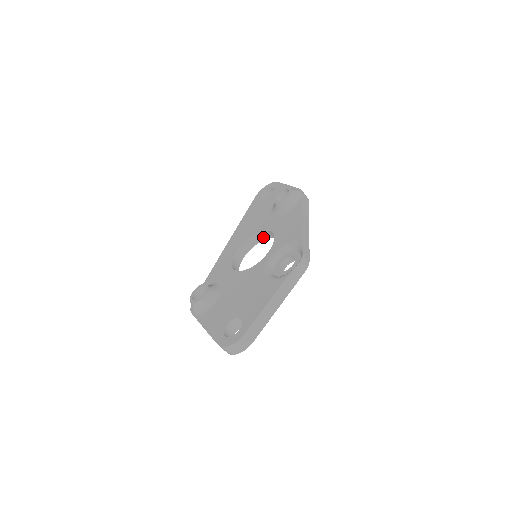
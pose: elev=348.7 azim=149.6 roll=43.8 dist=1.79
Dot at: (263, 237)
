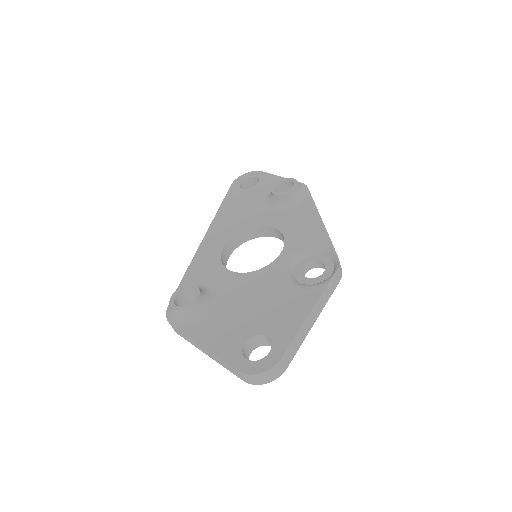
Dot at: (257, 234)
